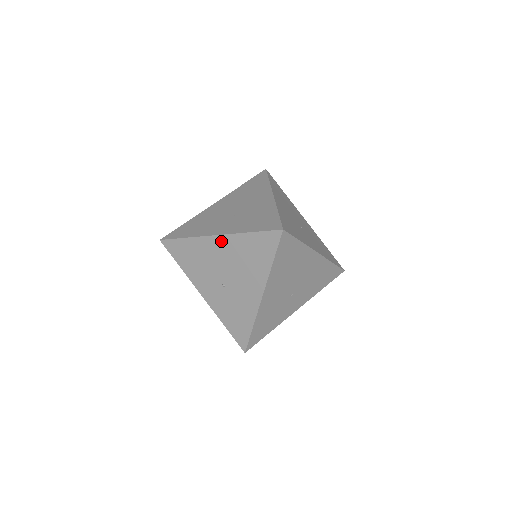
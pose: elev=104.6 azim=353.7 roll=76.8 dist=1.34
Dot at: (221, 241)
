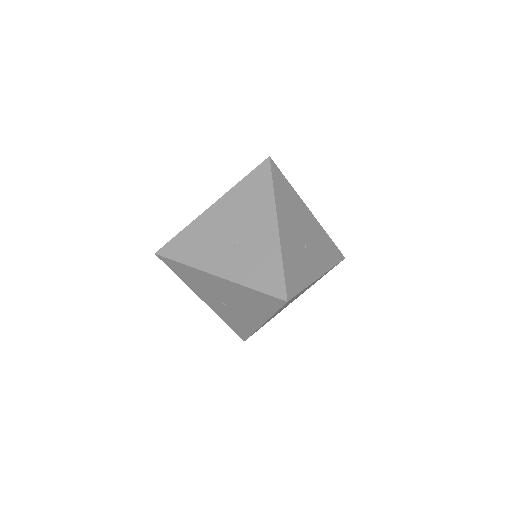
Dot at: (222, 281)
